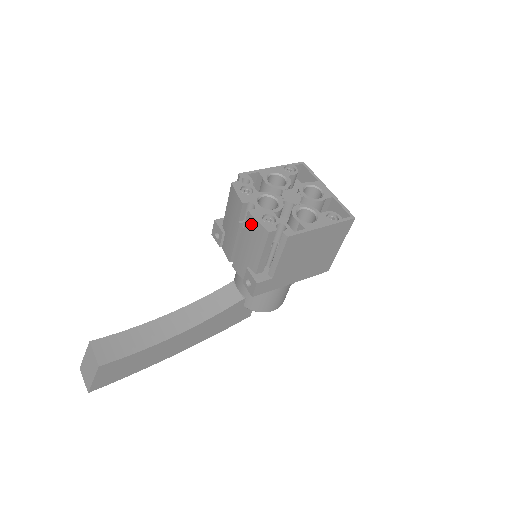
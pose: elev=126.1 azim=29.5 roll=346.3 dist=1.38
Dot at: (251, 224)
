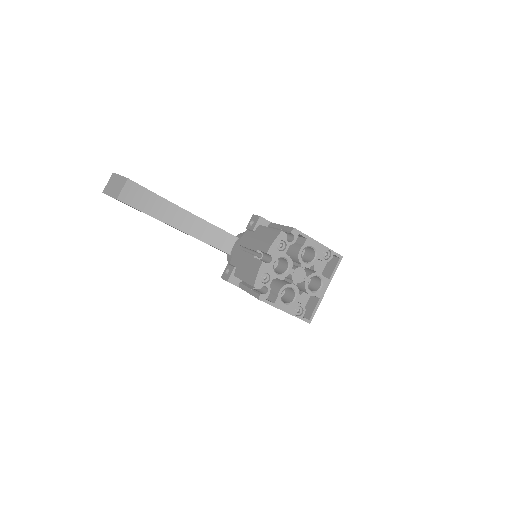
Dot at: (256, 267)
